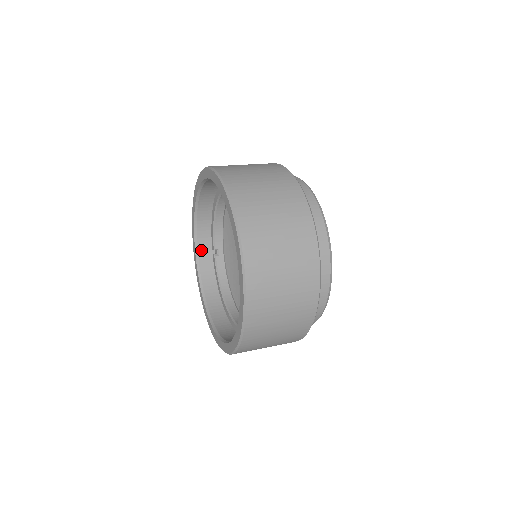
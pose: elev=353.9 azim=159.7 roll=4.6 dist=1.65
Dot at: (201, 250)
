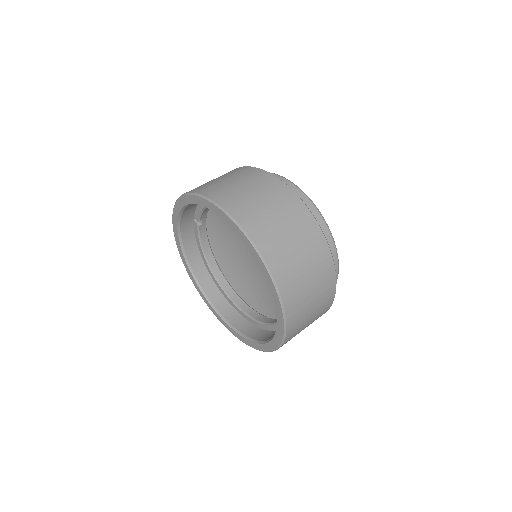
Dot at: (183, 221)
